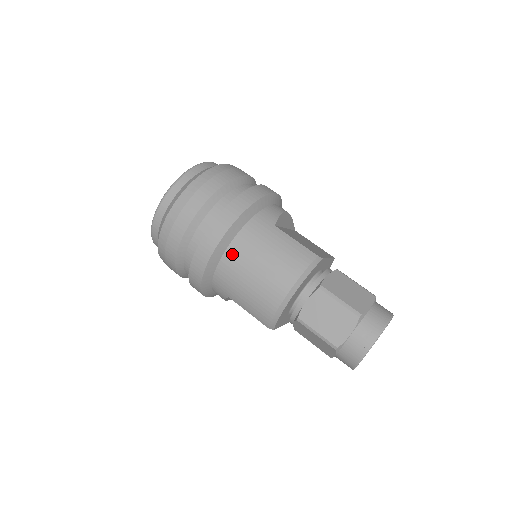
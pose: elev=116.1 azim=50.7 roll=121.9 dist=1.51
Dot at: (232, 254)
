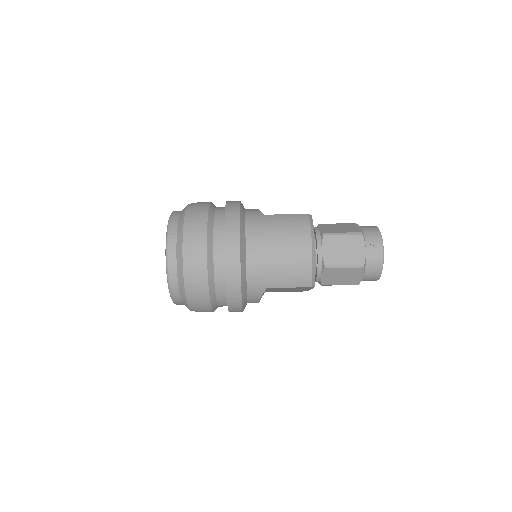
Dot at: (253, 249)
